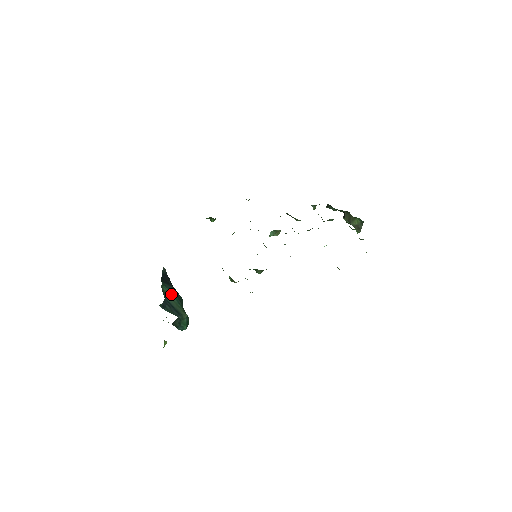
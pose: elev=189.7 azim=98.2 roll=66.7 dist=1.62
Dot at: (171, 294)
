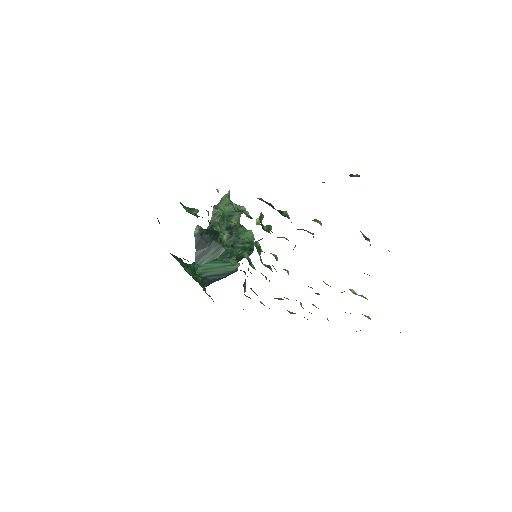
Dot at: (212, 264)
